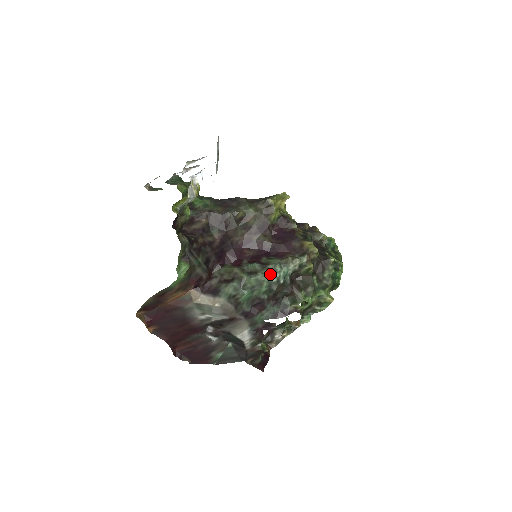
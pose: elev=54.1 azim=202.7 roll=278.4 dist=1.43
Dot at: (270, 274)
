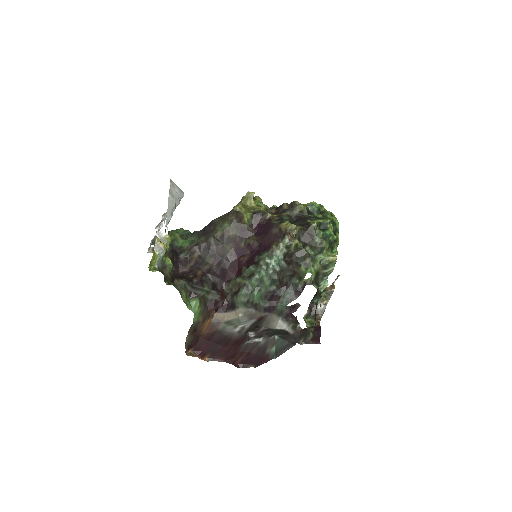
Dot at: (264, 269)
